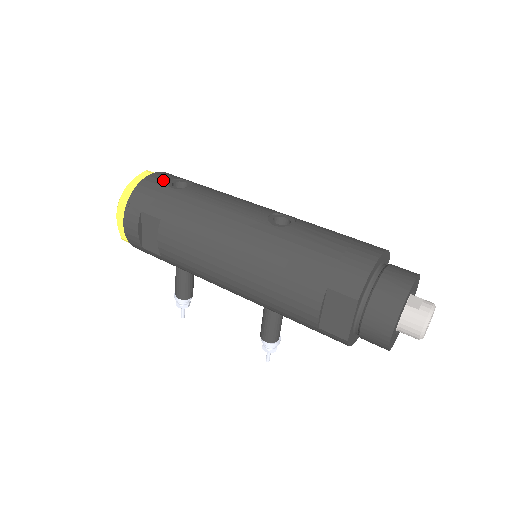
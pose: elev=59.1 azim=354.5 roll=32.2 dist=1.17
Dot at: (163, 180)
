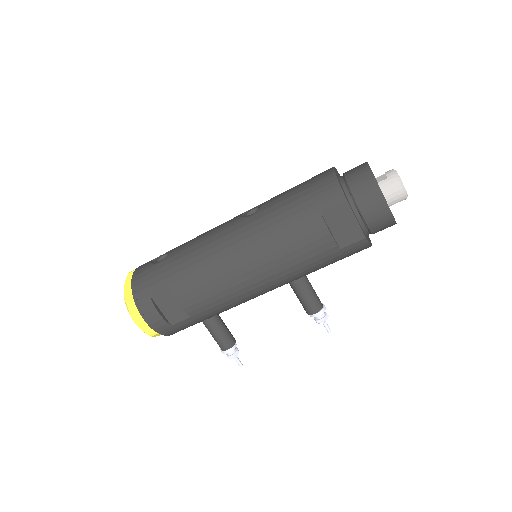
Dot at: (147, 265)
